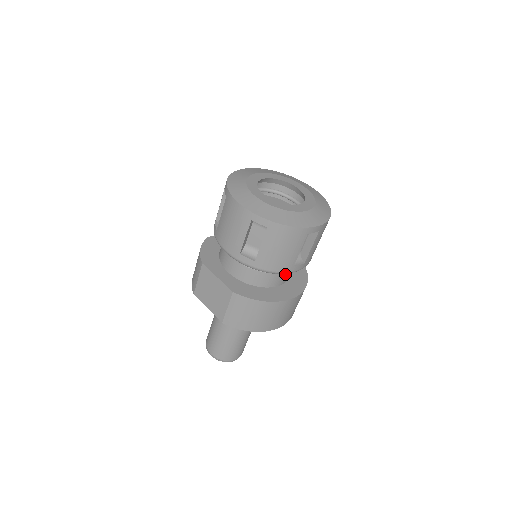
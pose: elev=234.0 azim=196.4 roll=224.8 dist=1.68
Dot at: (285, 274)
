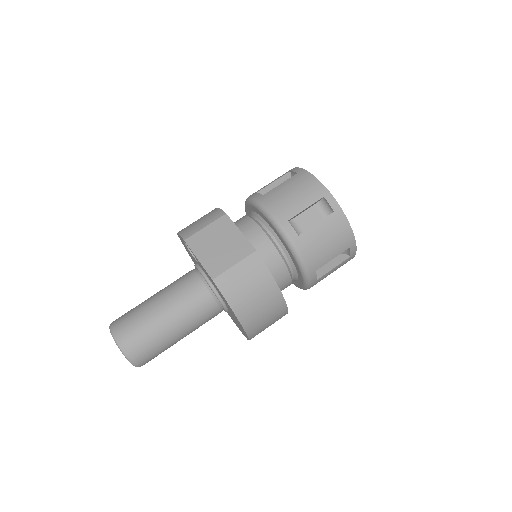
Dot at: (287, 282)
